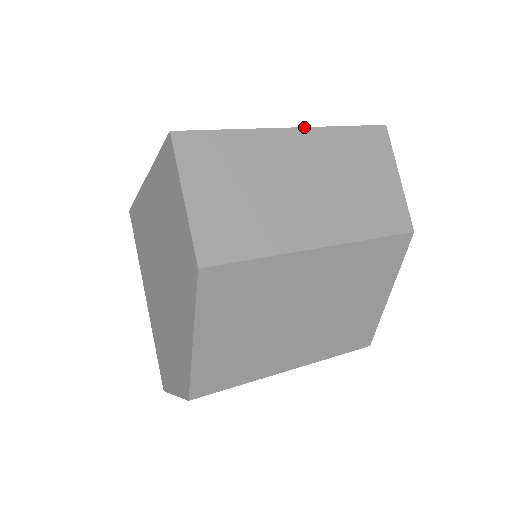
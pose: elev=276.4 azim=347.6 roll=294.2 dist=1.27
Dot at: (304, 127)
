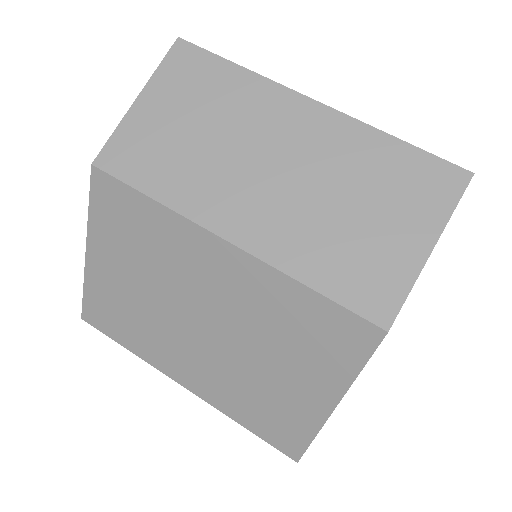
Dot at: (333, 108)
